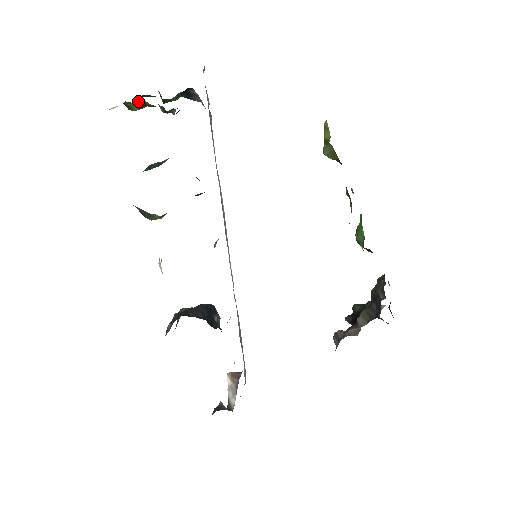
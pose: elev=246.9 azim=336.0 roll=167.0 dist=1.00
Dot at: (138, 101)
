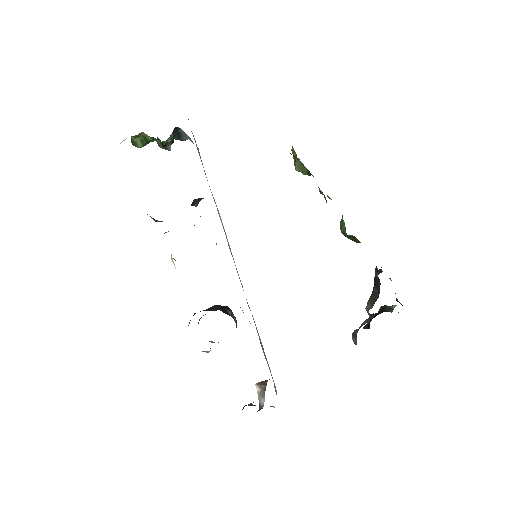
Dot at: (140, 135)
